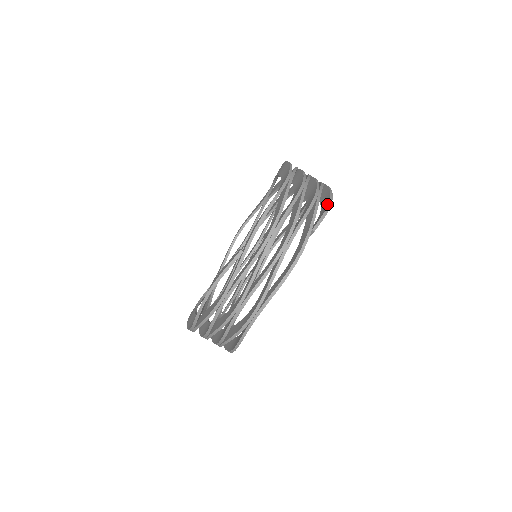
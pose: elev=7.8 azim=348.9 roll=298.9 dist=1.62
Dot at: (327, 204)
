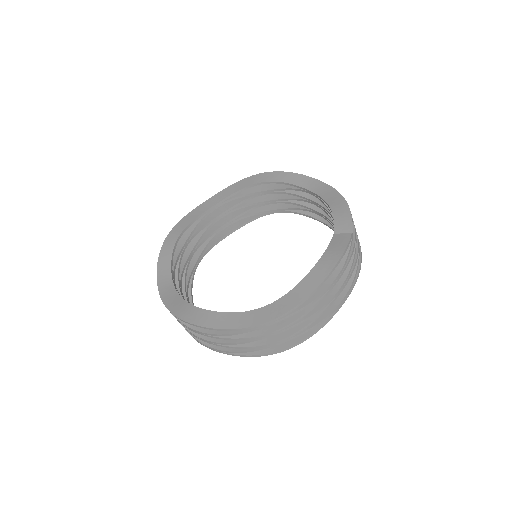
Dot at: occluded
